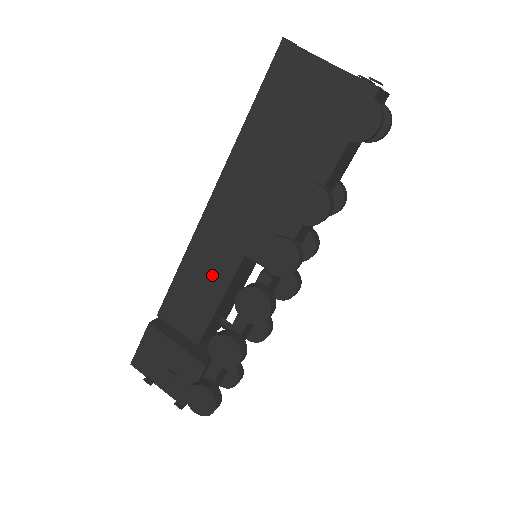
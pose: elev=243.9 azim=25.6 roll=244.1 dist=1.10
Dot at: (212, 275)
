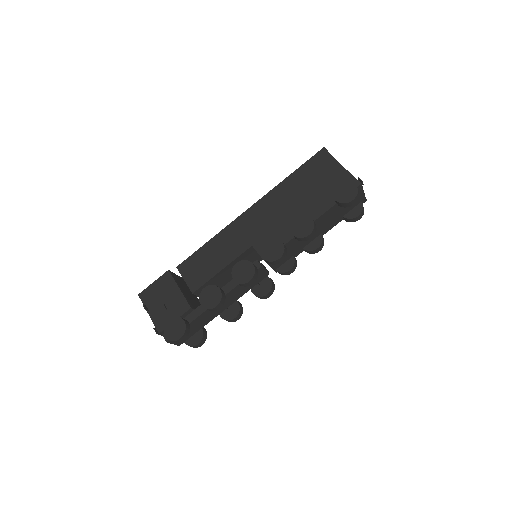
Dot at: (226, 252)
